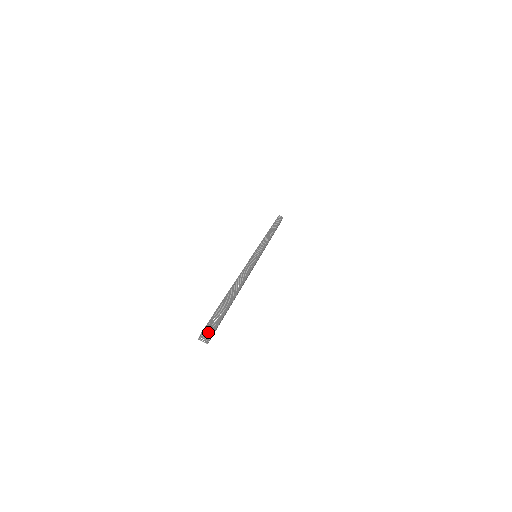
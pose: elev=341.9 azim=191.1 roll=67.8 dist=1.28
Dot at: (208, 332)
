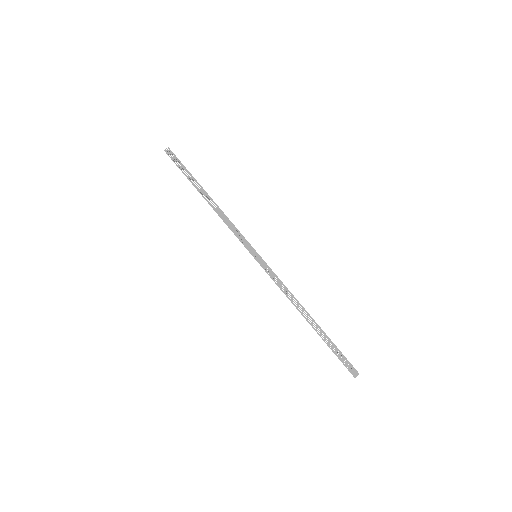
Dot at: (349, 367)
